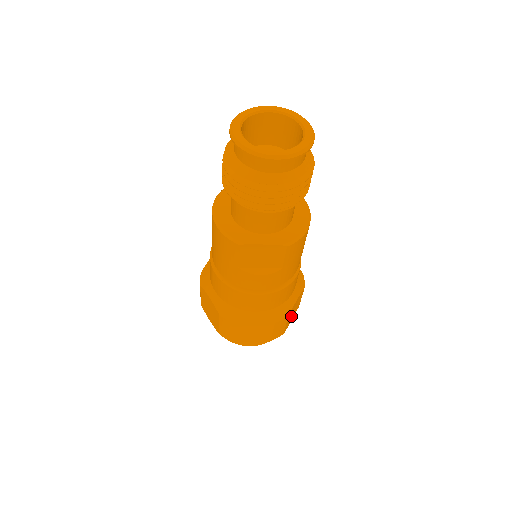
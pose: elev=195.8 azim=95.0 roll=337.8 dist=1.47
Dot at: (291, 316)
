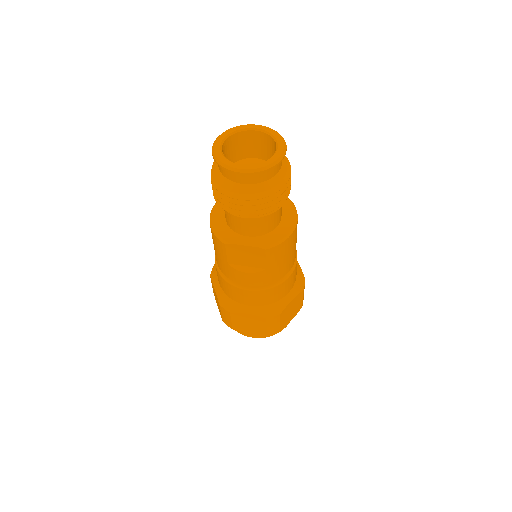
Dot at: (288, 315)
